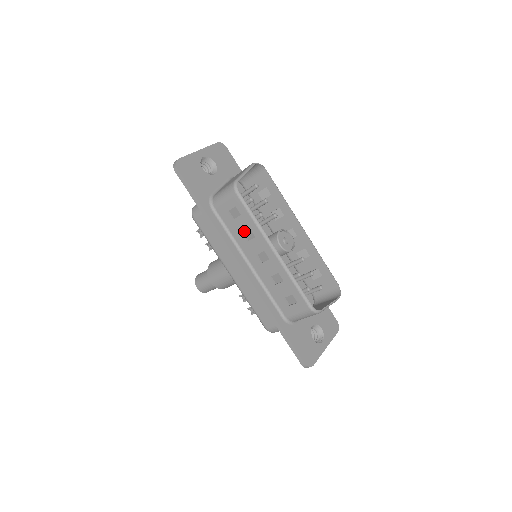
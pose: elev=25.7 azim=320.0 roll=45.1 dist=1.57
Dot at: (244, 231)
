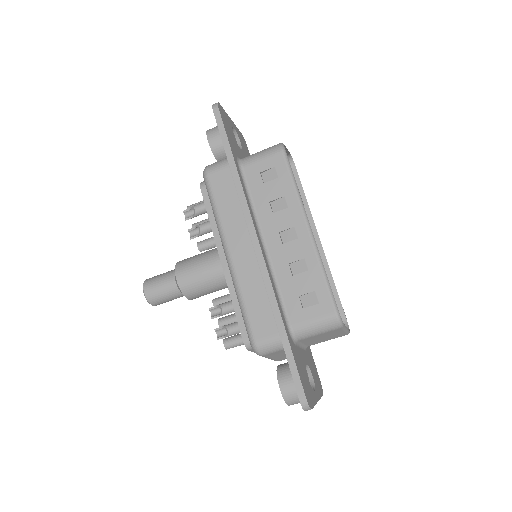
Dot at: (274, 199)
